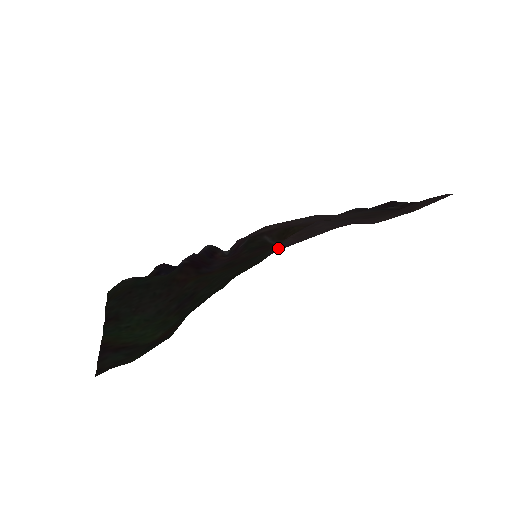
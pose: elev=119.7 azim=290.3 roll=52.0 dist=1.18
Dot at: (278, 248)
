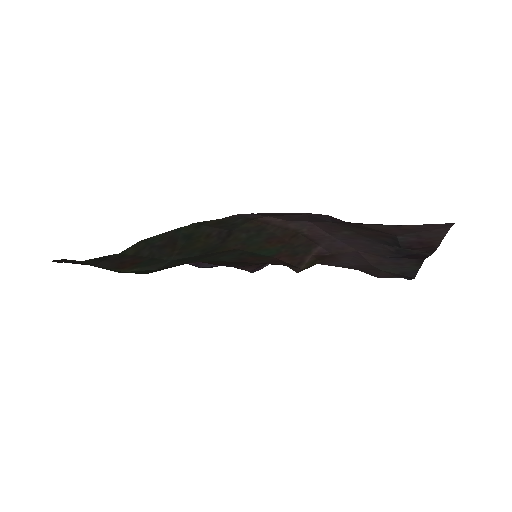
Dot at: (247, 216)
